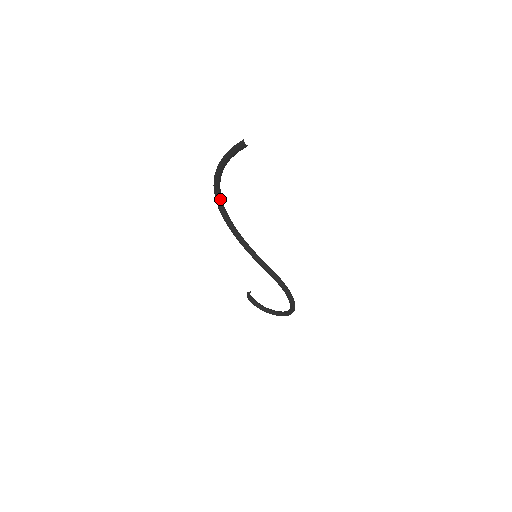
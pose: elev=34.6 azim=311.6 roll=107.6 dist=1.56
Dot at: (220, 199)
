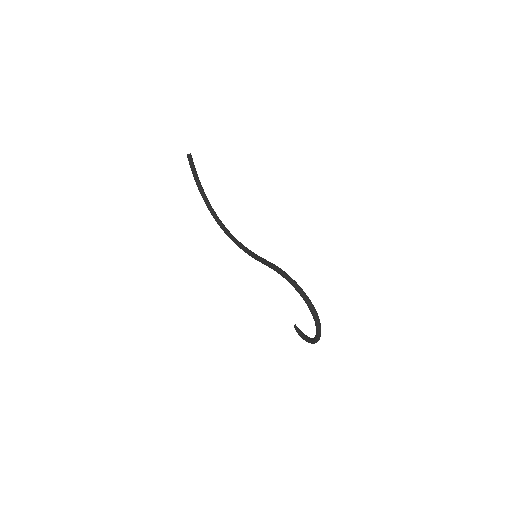
Dot at: (217, 219)
